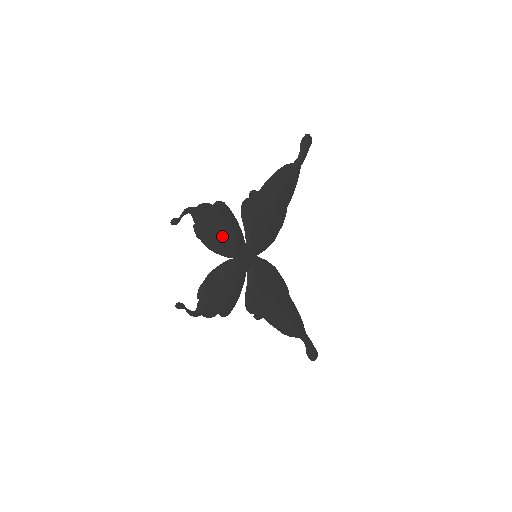
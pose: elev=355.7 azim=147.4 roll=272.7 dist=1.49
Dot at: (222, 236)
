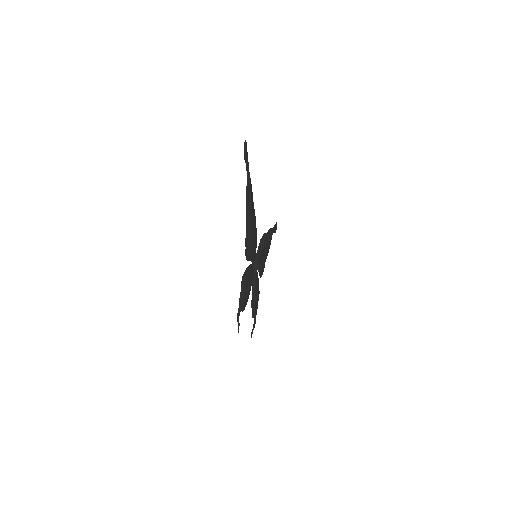
Dot at: (249, 286)
